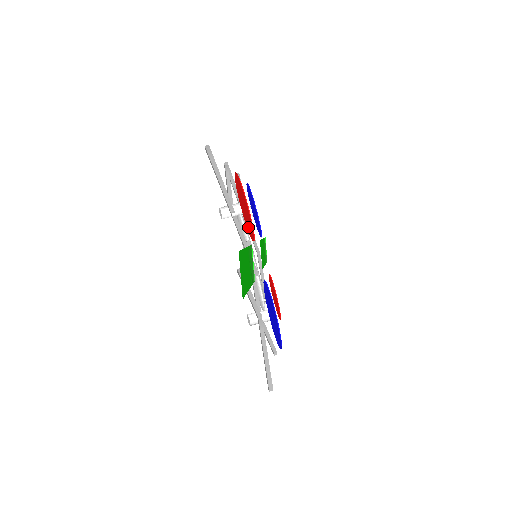
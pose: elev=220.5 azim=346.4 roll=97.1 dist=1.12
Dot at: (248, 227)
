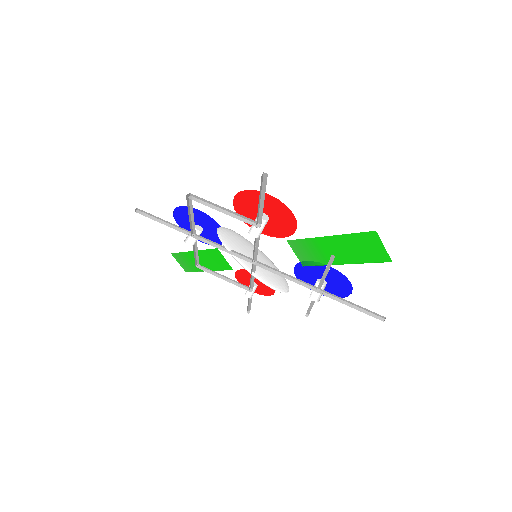
Dot at: (286, 227)
